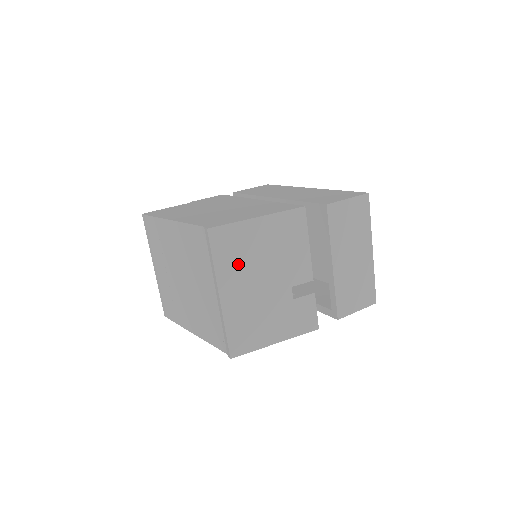
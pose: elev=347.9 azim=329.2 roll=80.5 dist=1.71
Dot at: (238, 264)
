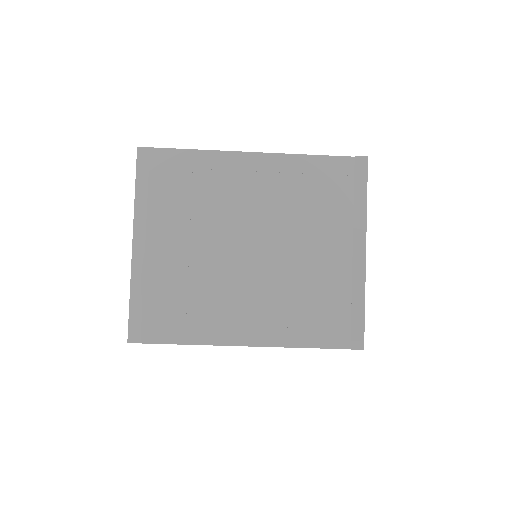
Dot at: occluded
